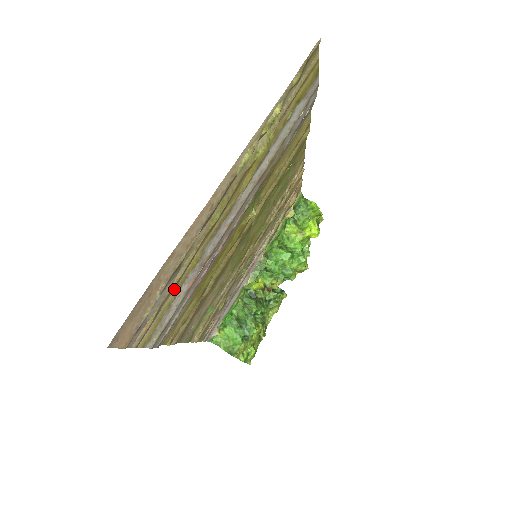
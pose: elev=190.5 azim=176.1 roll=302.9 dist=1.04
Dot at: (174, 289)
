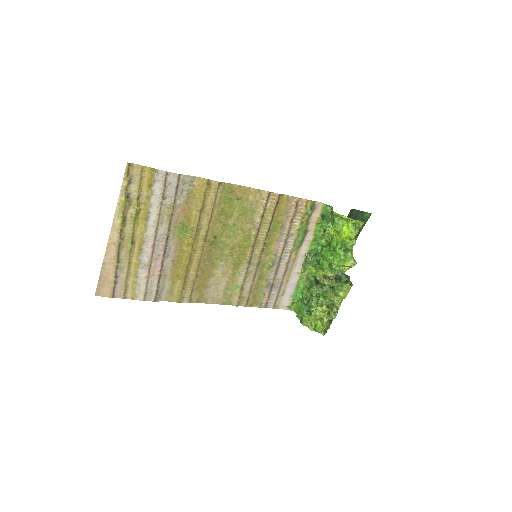
Dot at: (131, 276)
